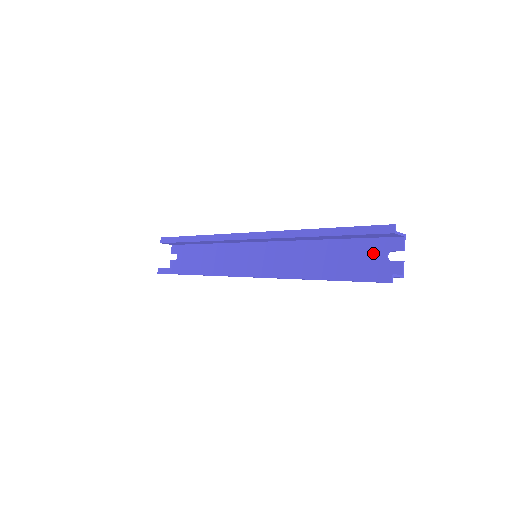
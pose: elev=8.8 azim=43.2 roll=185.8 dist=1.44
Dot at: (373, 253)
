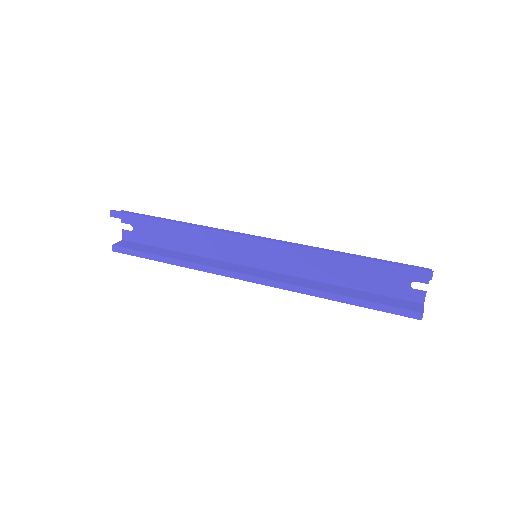
Dot at: (396, 279)
